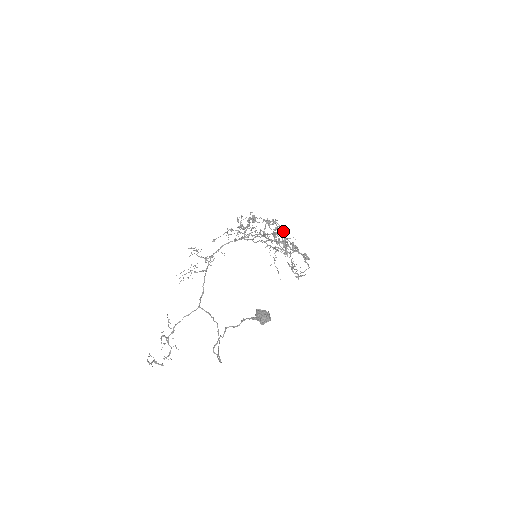
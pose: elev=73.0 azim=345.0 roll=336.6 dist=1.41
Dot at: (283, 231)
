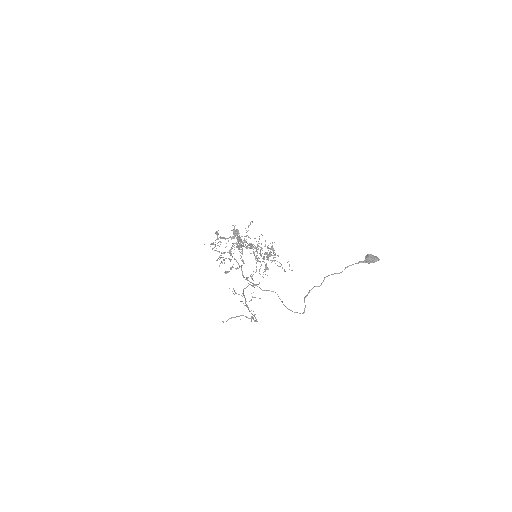
Dot at: occluded
